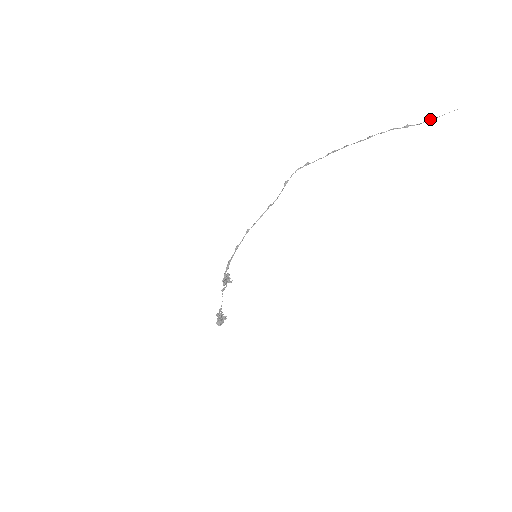
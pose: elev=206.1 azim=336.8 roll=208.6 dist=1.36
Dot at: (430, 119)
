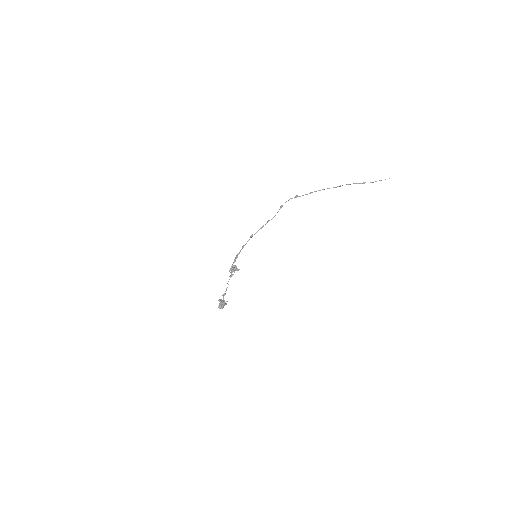
Dot at: (379, 180)
